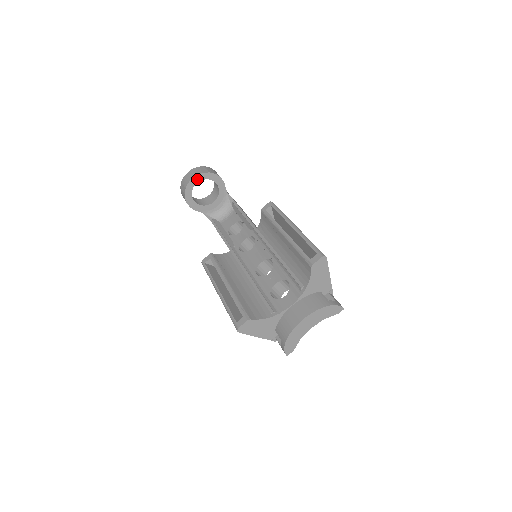
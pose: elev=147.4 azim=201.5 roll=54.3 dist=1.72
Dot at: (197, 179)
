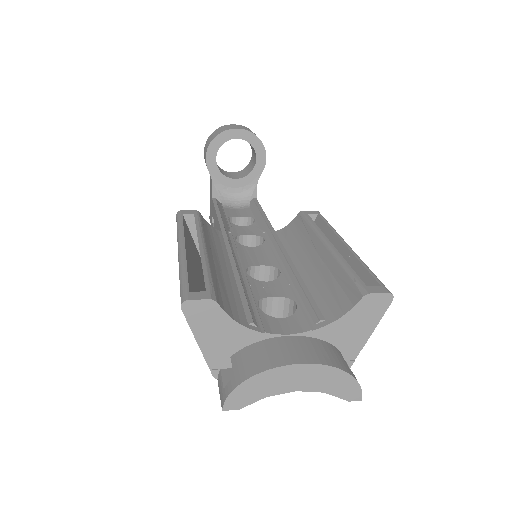
Dot at: (242, 134)
